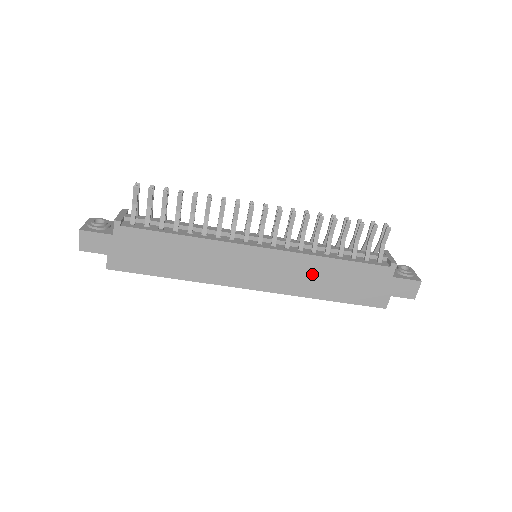
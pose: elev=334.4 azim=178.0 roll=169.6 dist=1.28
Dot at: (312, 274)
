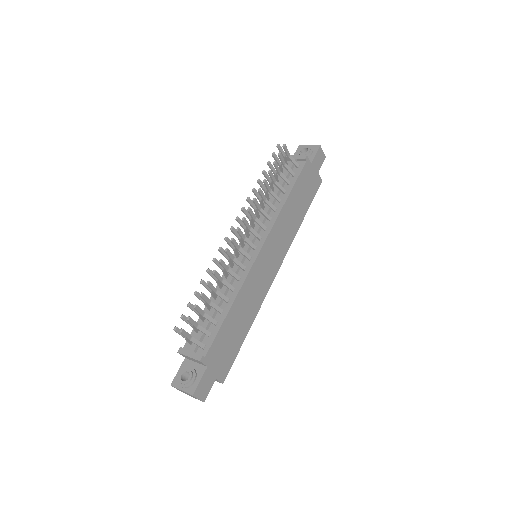
Dot at: (288, 220)
